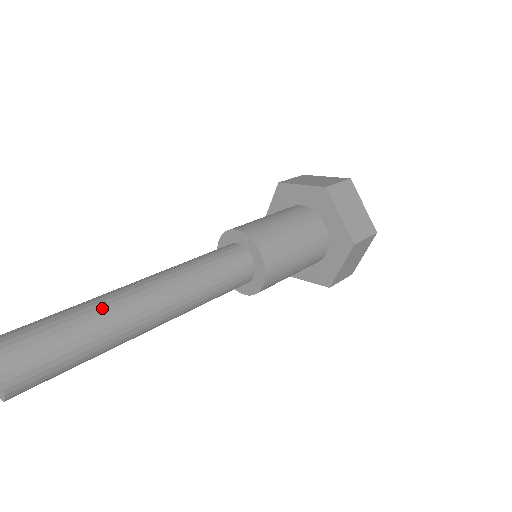
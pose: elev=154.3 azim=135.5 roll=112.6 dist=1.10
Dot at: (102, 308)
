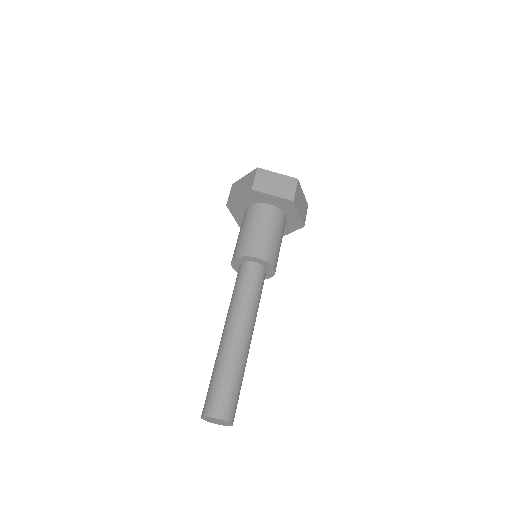
Dot at: (225, 357)
